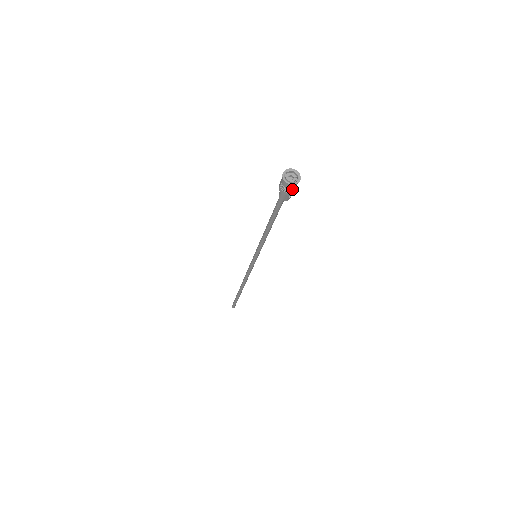
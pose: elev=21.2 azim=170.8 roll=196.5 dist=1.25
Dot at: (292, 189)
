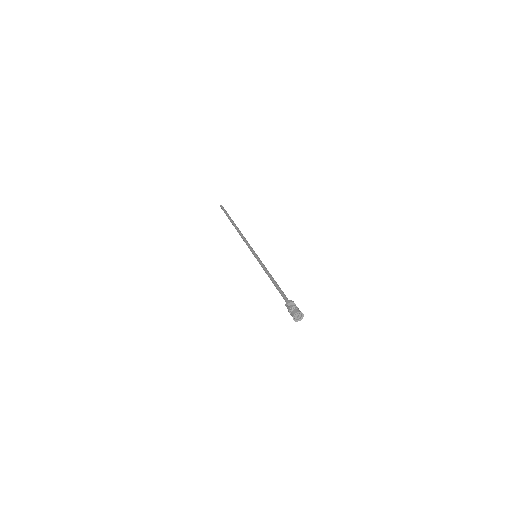
Dot at: occluded
